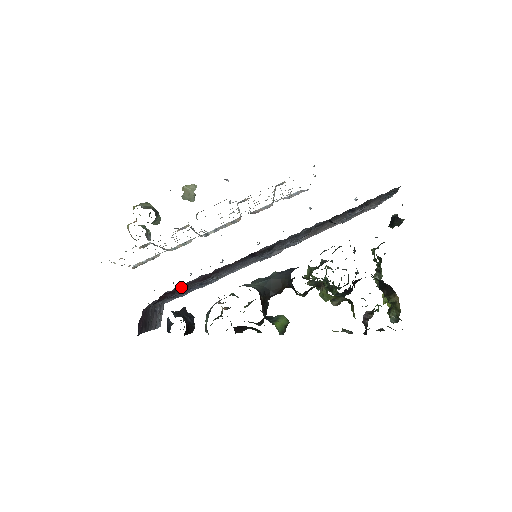
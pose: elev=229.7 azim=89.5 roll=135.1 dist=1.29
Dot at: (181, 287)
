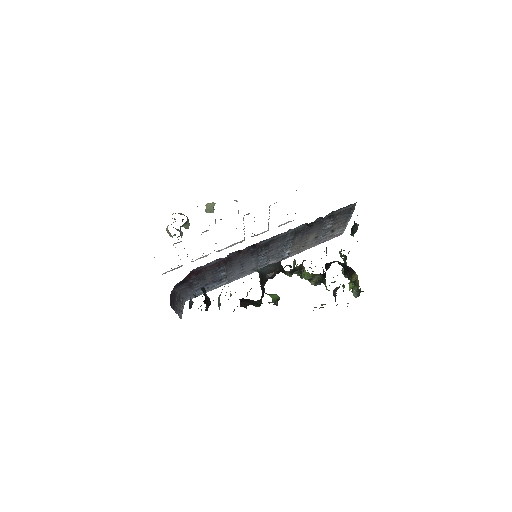
Dot at: (202, 272)
